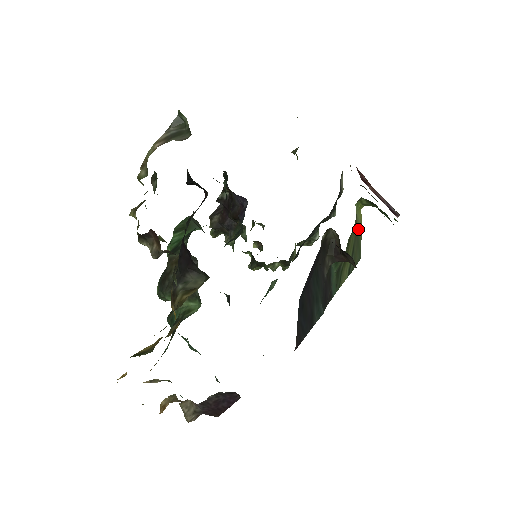
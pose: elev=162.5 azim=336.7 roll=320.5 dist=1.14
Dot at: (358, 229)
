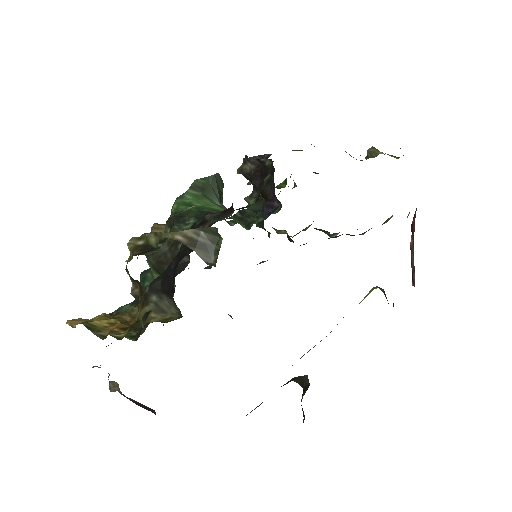
Dot at: (360, 302)
